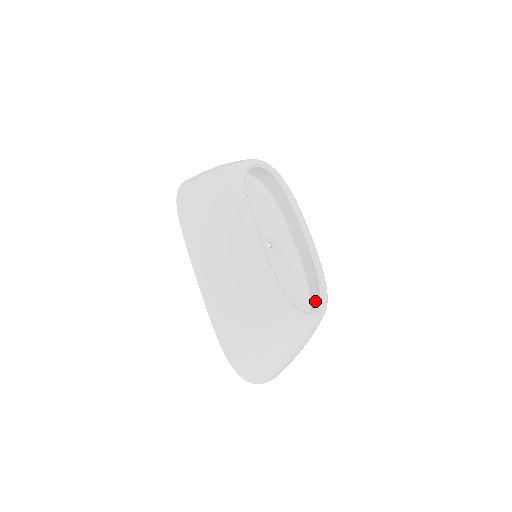
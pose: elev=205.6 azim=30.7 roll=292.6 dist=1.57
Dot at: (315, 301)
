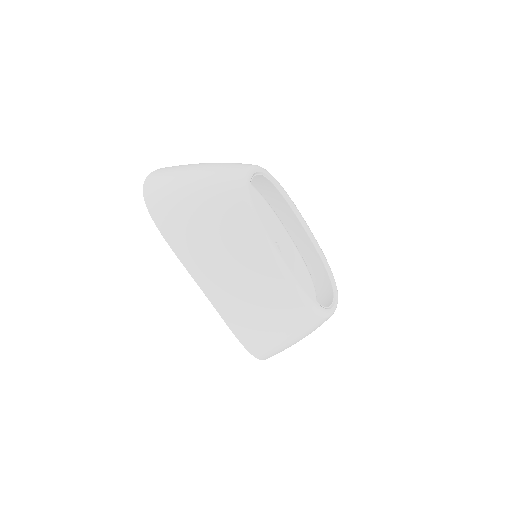
Dot at: (313, 279)
